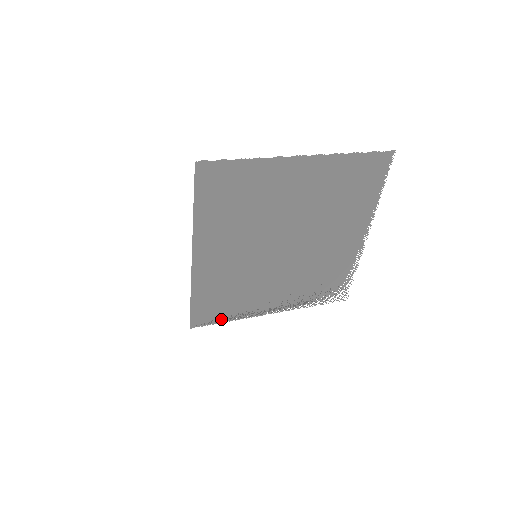
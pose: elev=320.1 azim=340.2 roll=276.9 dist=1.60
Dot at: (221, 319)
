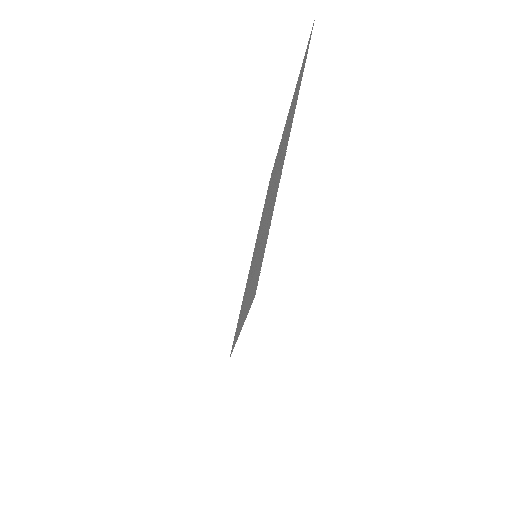
Dot at: occluded
